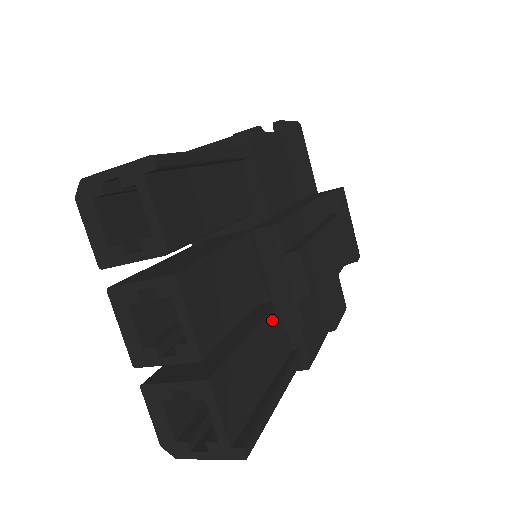
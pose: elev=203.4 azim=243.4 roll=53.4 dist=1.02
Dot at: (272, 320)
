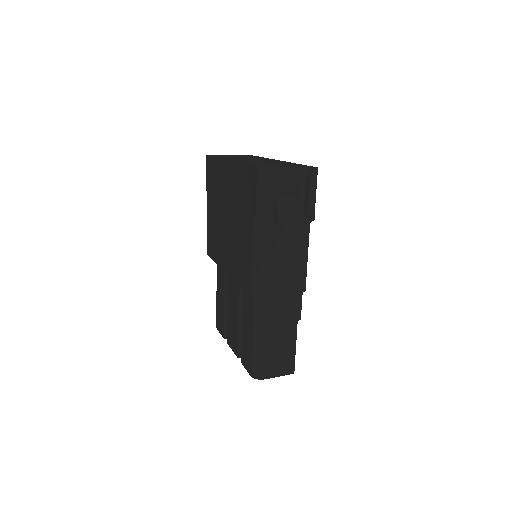
Dot at: occluded
